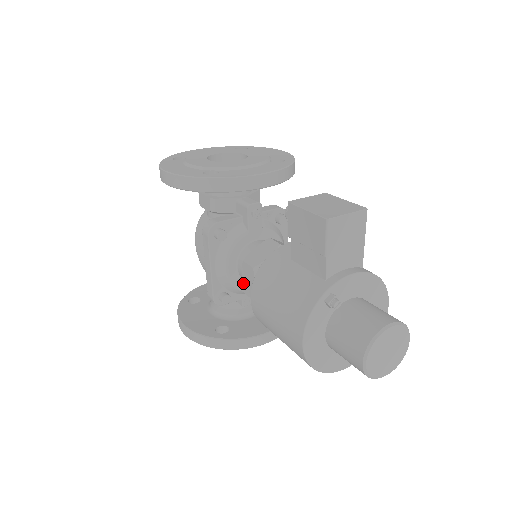
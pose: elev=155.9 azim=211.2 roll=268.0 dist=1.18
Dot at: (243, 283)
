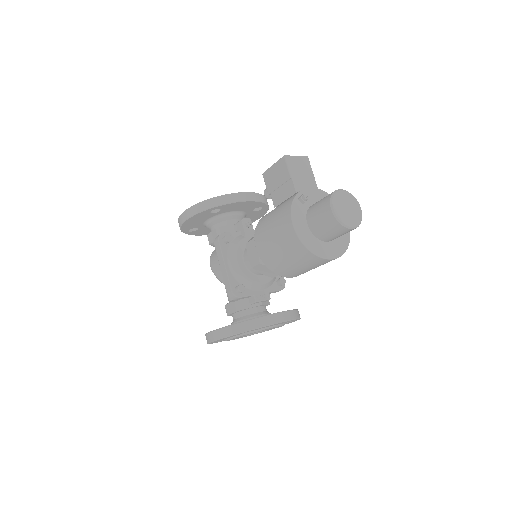
Dot at: (250, 260)
